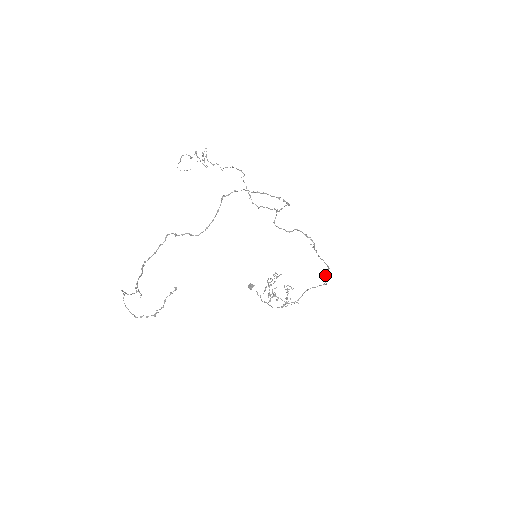
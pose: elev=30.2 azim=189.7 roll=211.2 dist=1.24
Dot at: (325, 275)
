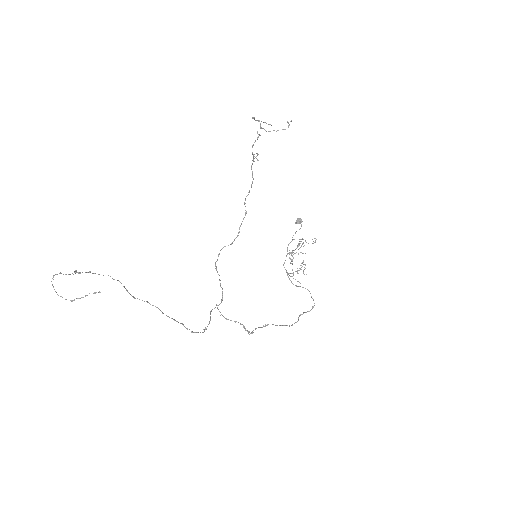
Dot at: (298, 317)
